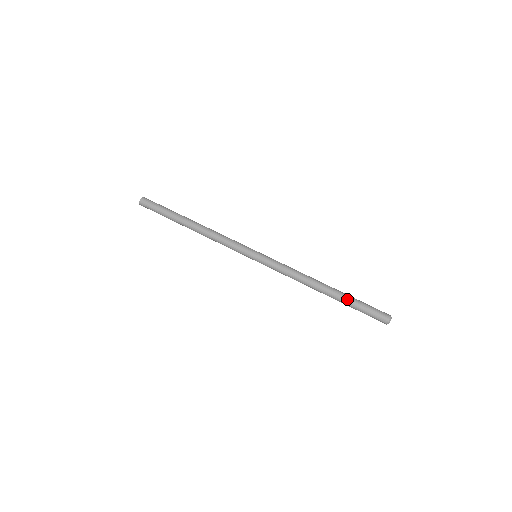
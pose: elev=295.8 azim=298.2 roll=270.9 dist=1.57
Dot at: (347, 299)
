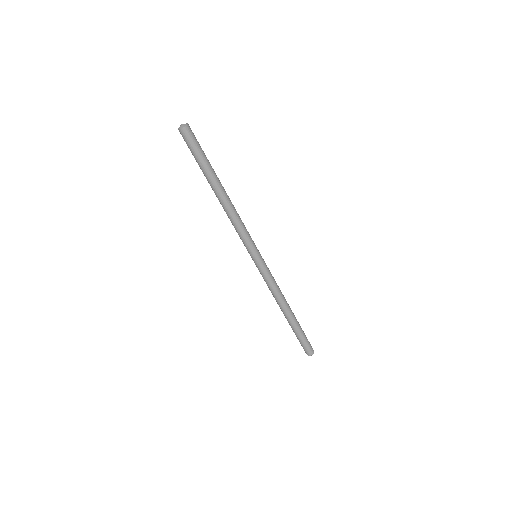
Dot at: (299, 327)
